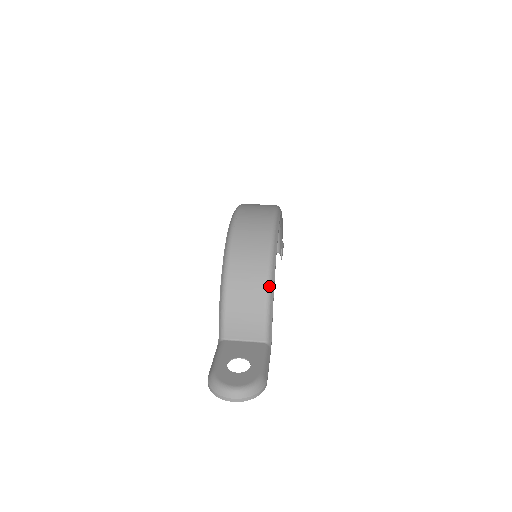
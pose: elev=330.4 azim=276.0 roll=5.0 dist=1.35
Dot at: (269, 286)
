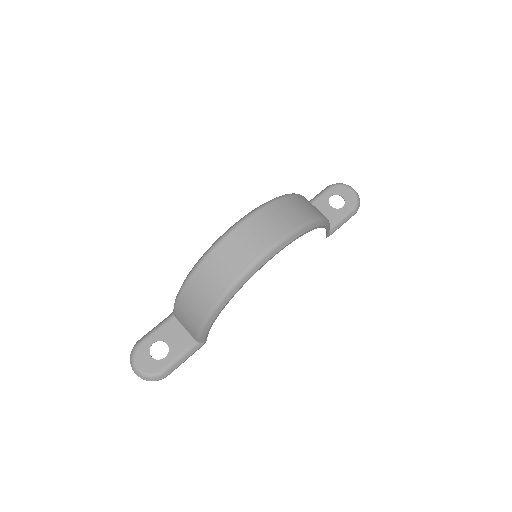
Dot at: (208, 319)
